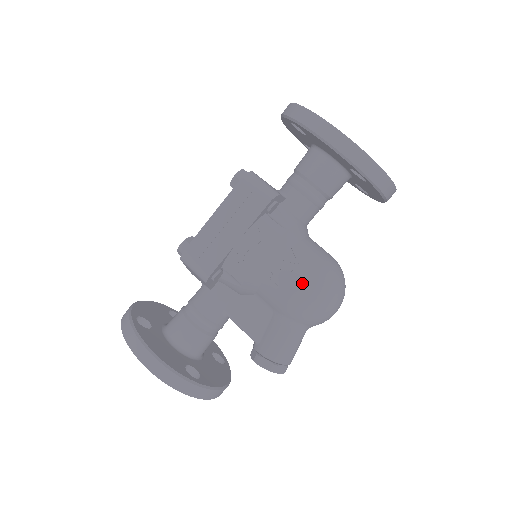
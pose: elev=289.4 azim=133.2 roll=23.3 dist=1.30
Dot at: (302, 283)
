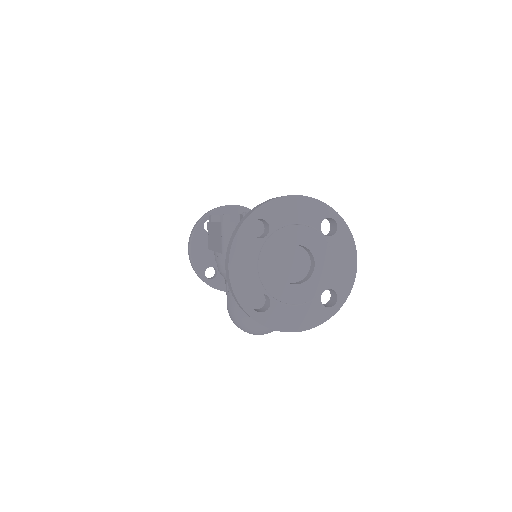
Dot at: (229, 306)
